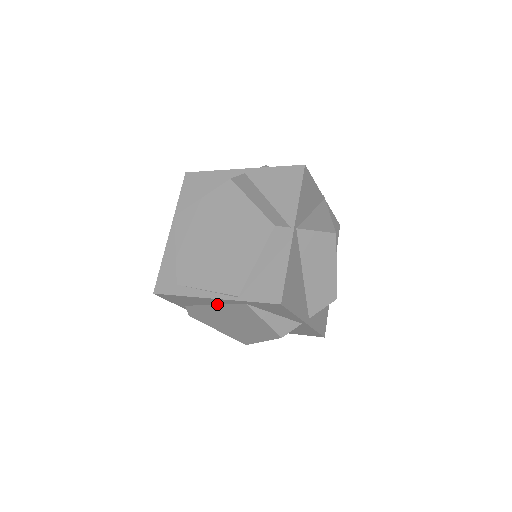
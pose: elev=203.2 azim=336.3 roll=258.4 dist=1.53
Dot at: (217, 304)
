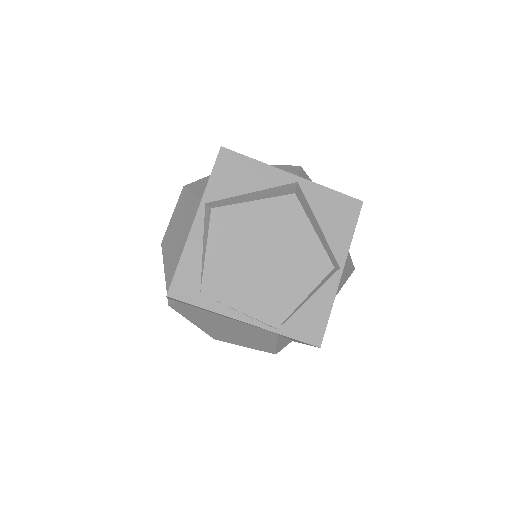
Dot at: occluded
